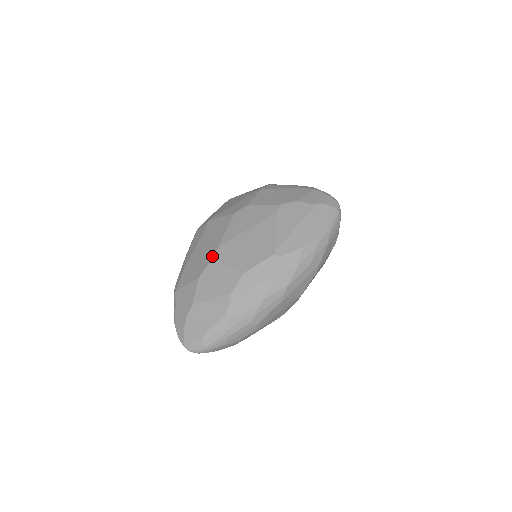
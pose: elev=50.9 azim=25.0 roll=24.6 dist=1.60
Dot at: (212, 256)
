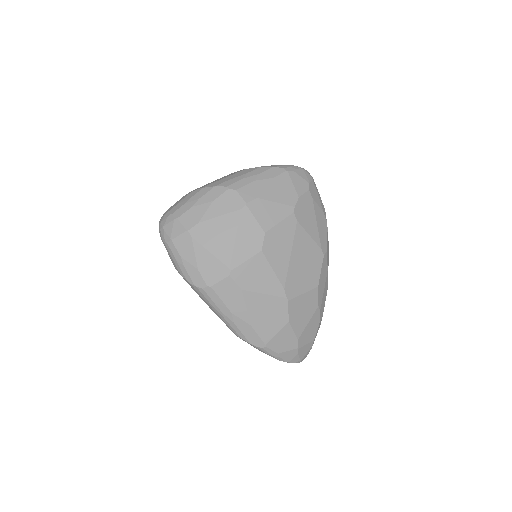
Dot at: (287, 299)
